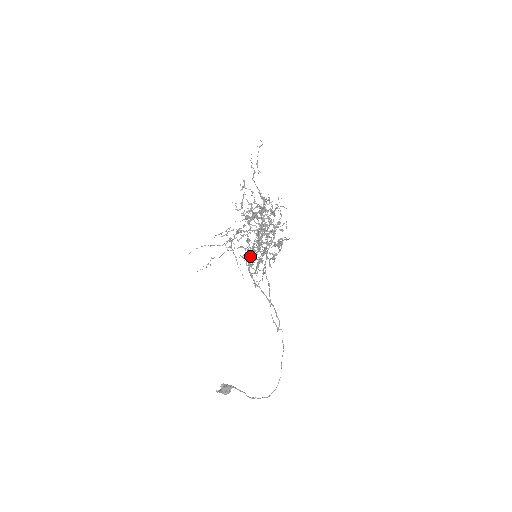
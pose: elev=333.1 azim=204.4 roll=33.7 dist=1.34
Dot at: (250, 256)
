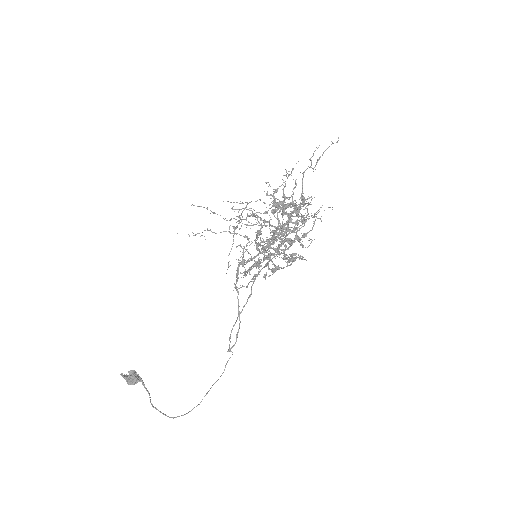
Dot at: occluded
